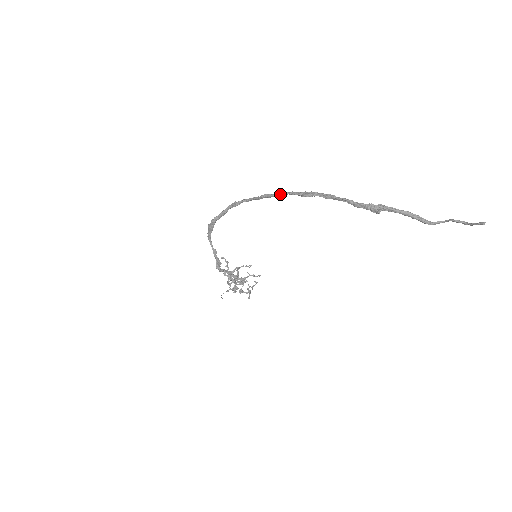
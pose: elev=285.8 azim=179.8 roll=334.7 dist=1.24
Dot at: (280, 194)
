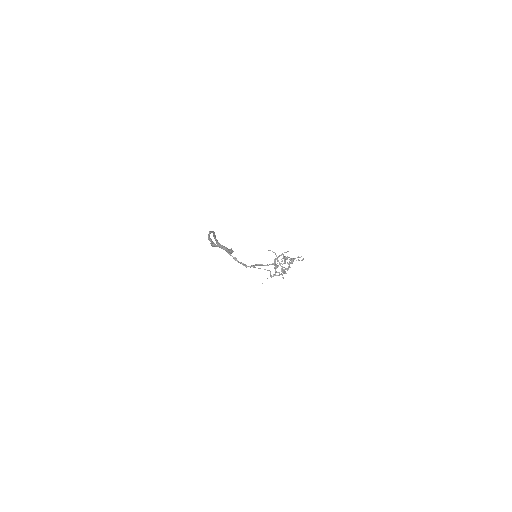
Dot at: occluded
